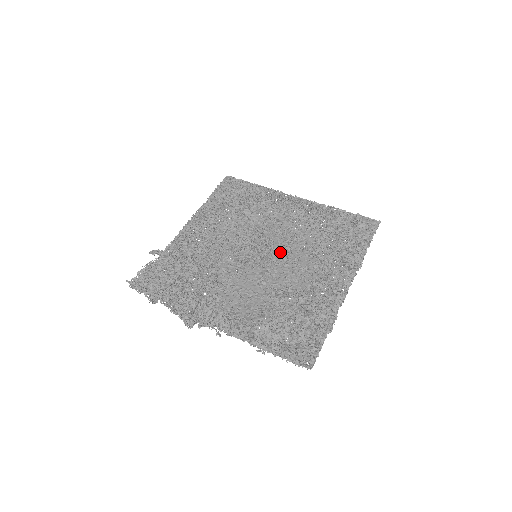
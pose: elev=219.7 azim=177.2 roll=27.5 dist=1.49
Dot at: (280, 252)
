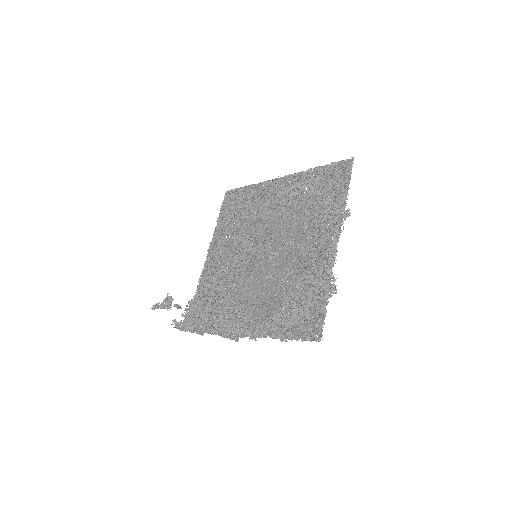
Dot at: (263, 246)
